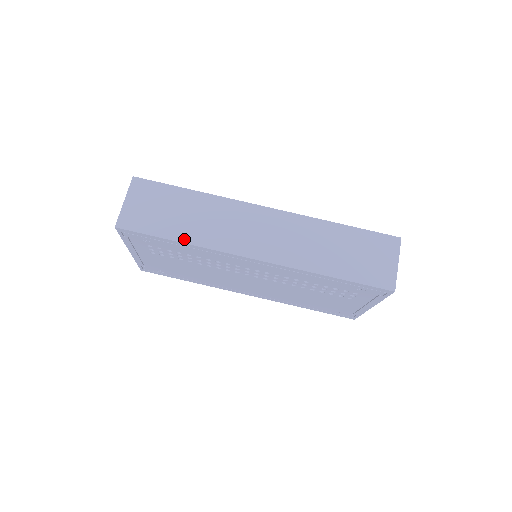
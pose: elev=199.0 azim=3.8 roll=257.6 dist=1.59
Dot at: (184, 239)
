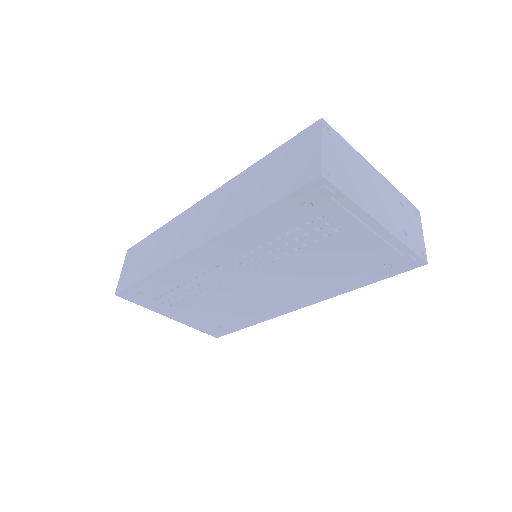
Dot at: (150, 271)
